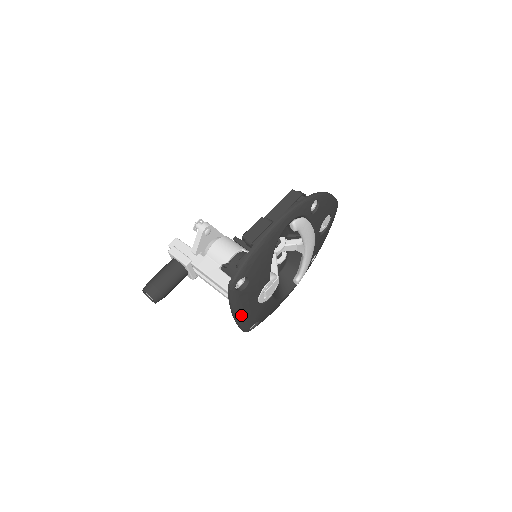
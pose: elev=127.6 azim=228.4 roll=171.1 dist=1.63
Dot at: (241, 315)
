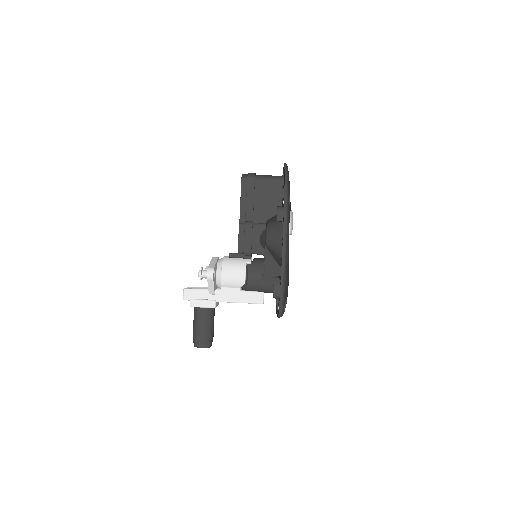
Dot at: occluded
